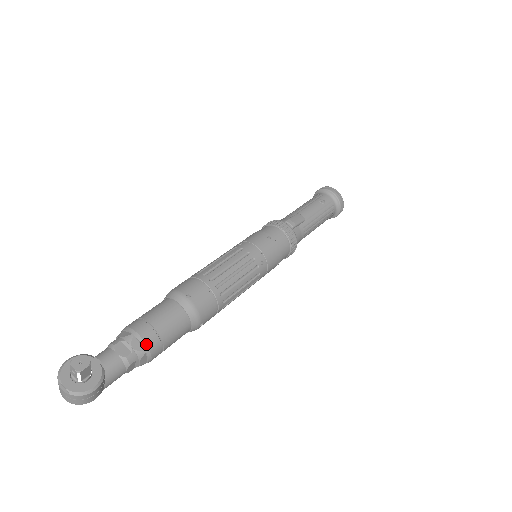
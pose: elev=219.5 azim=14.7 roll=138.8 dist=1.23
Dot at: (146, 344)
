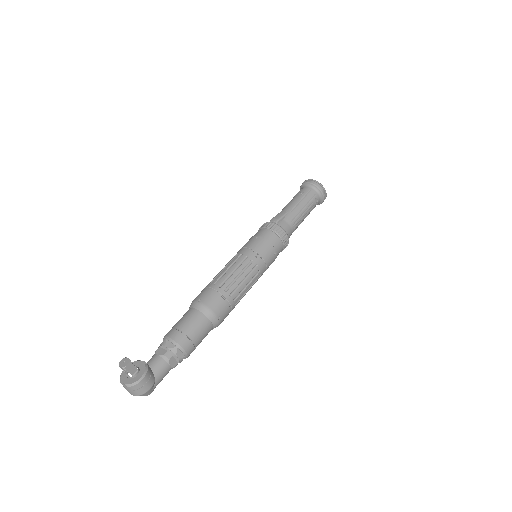
Dot at: (175, 342)
